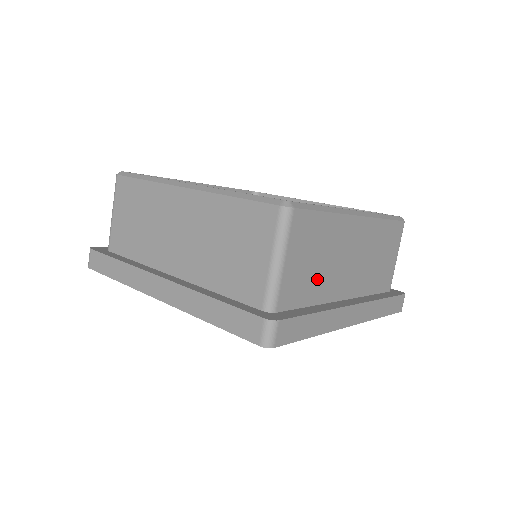
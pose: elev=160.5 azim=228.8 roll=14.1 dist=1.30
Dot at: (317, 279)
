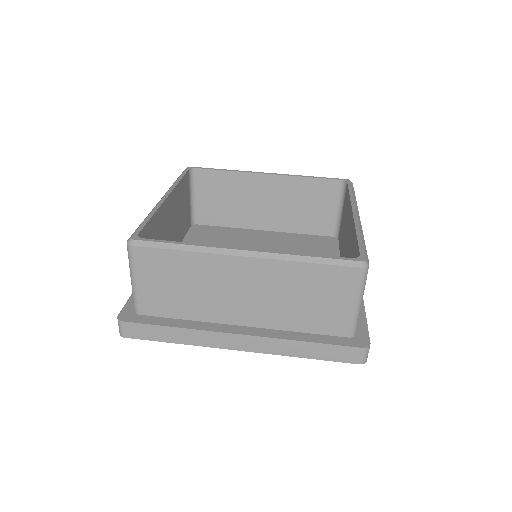
Dot at: occluded
